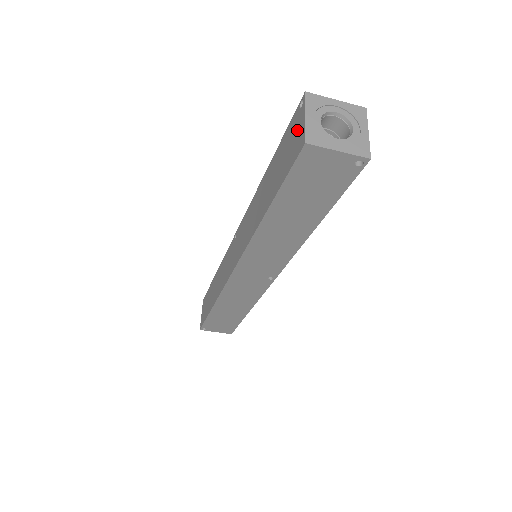
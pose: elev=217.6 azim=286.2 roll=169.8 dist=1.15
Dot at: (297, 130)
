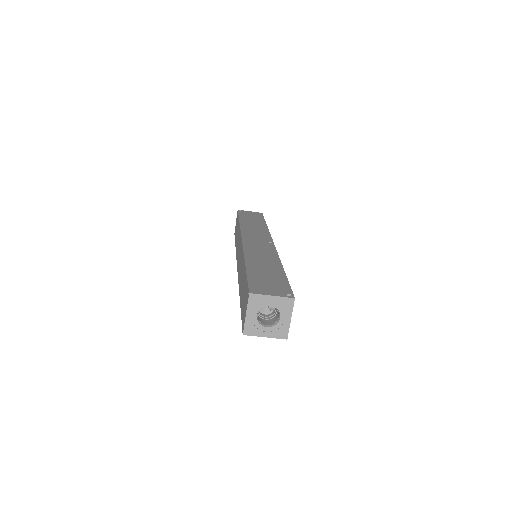
Dot at: (245, 308)
